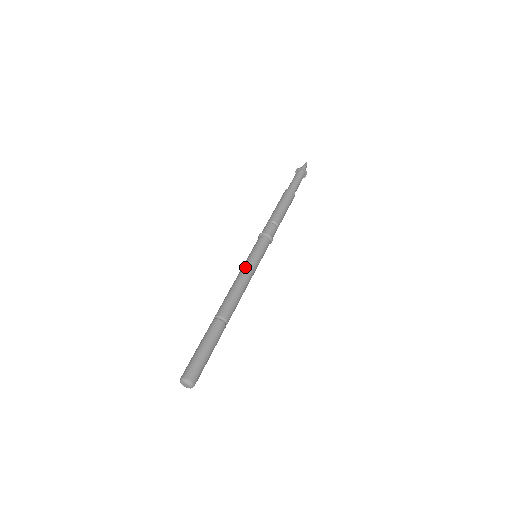
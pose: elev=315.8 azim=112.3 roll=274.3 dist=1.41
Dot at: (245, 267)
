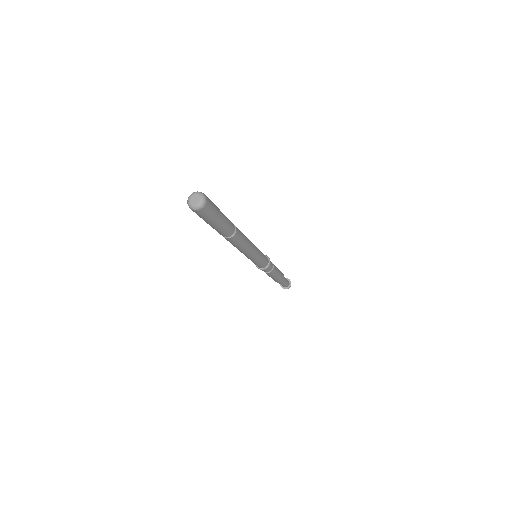
Dot at: occluded
